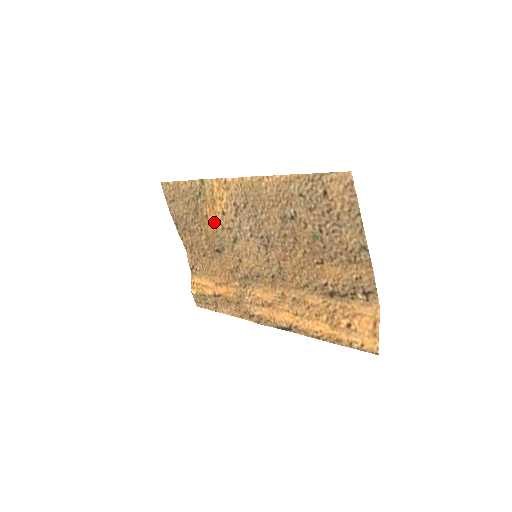
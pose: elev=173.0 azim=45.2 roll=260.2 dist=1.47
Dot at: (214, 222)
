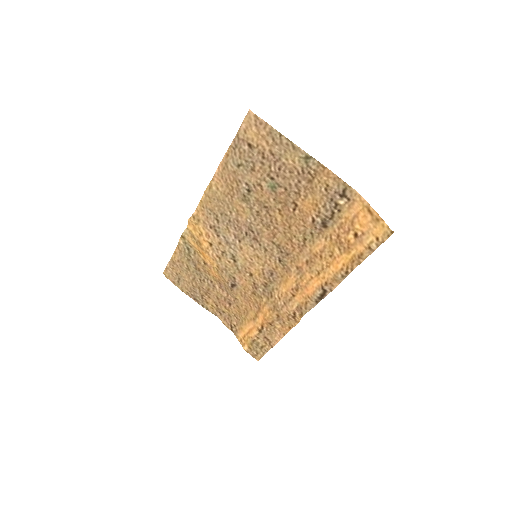
Dot at: (211, 261)
